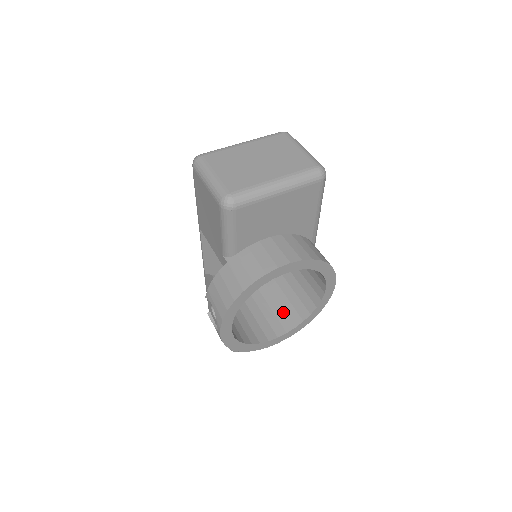
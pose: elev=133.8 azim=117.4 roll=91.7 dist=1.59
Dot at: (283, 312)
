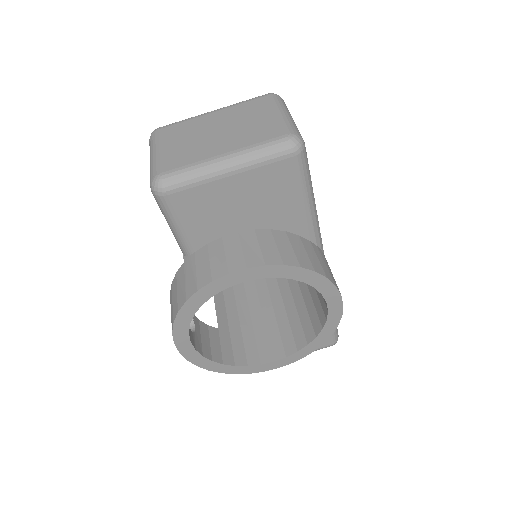
Dot at: (289, 329)
